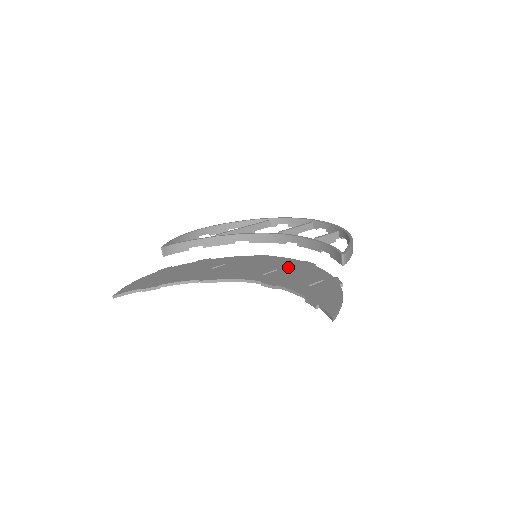
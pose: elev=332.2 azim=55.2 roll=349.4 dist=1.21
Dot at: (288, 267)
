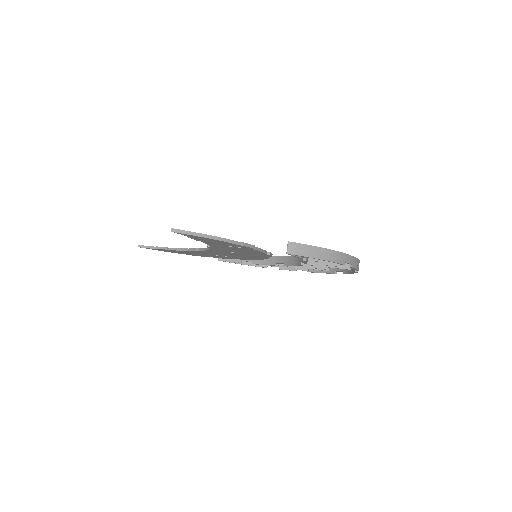
Dot at: occluded
